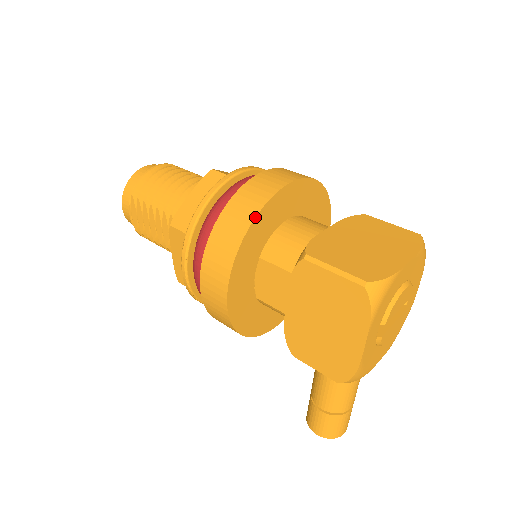
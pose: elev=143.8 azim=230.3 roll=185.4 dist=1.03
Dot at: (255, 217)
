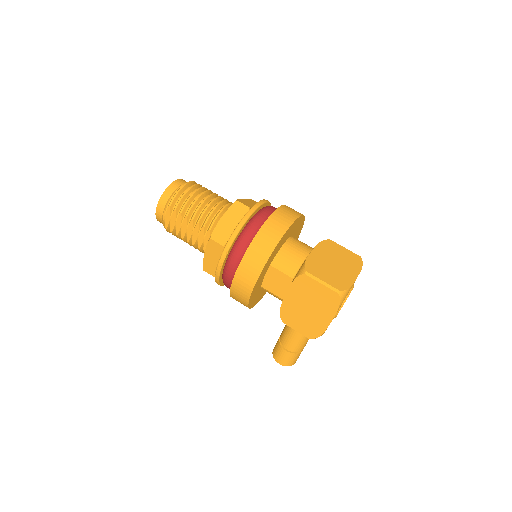
Dot at: (276, 245)
